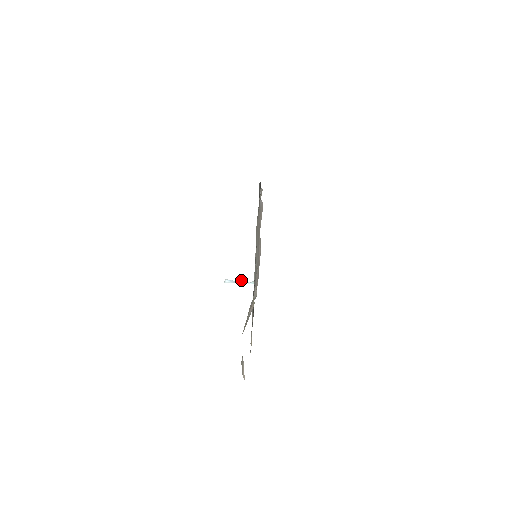
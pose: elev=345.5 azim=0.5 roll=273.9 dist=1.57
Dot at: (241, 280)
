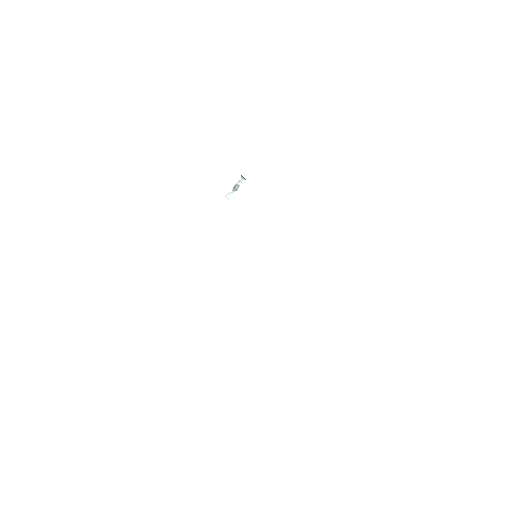
Dot at: (234, 186)
